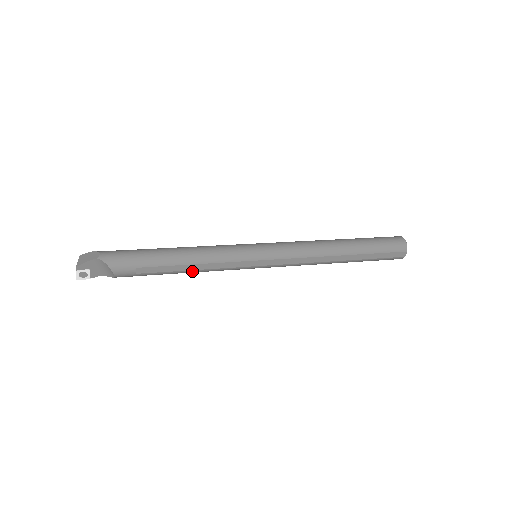
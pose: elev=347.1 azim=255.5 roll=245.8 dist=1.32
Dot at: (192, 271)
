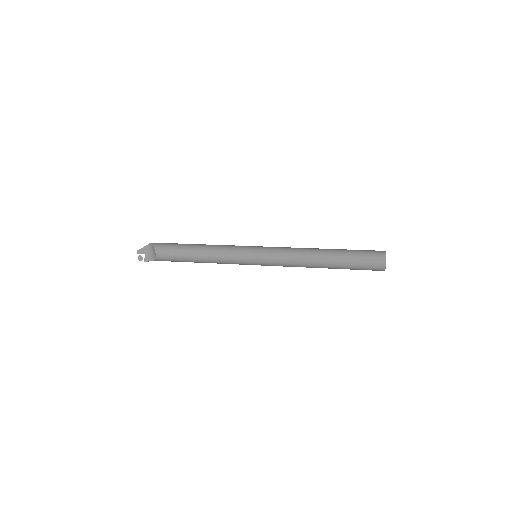
Dot at: (206, 258)
